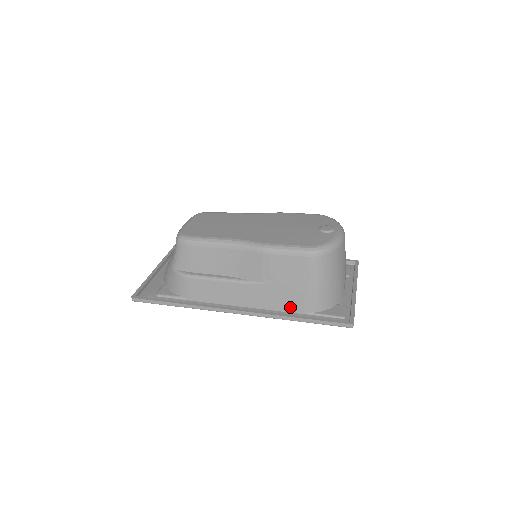
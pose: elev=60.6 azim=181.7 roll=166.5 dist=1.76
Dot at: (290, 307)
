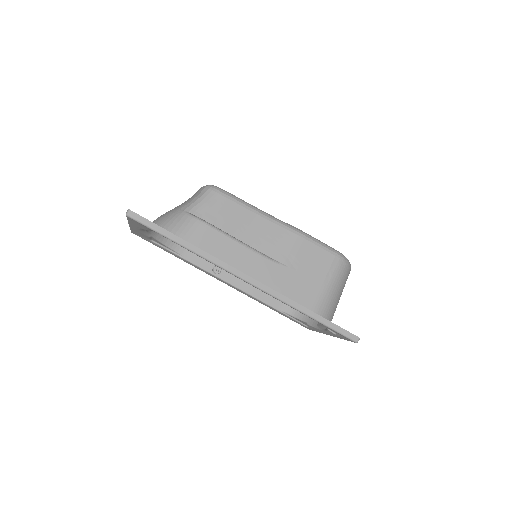
Dot at: (299, 303)
